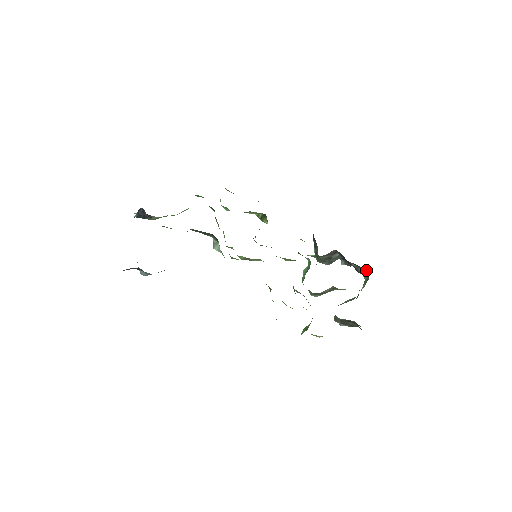
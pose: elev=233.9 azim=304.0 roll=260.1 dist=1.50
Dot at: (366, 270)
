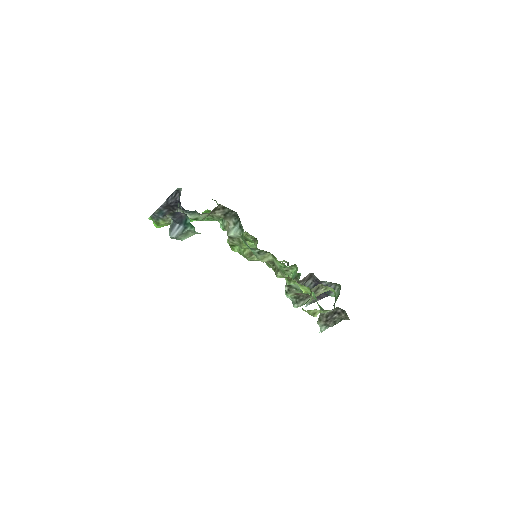
Dot at: (337, 286)
